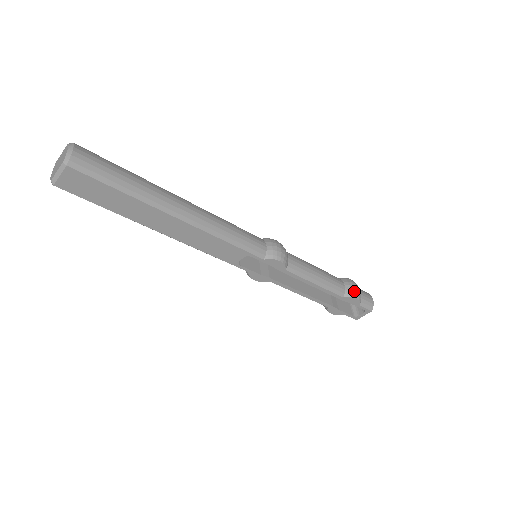
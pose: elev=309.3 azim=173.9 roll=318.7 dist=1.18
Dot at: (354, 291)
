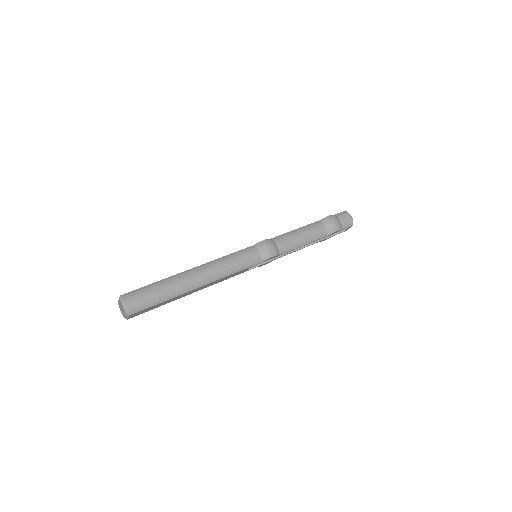
Dot at: (333, 228)
